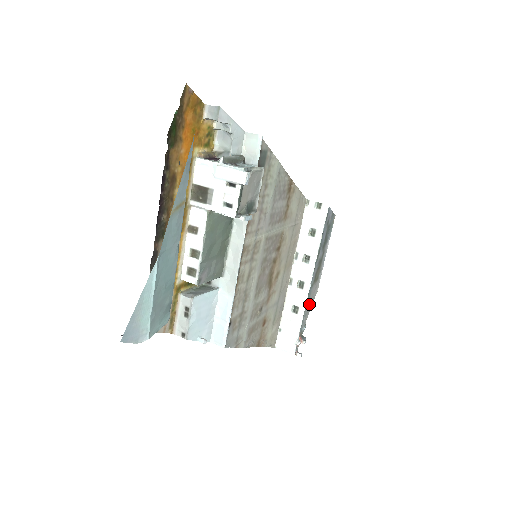
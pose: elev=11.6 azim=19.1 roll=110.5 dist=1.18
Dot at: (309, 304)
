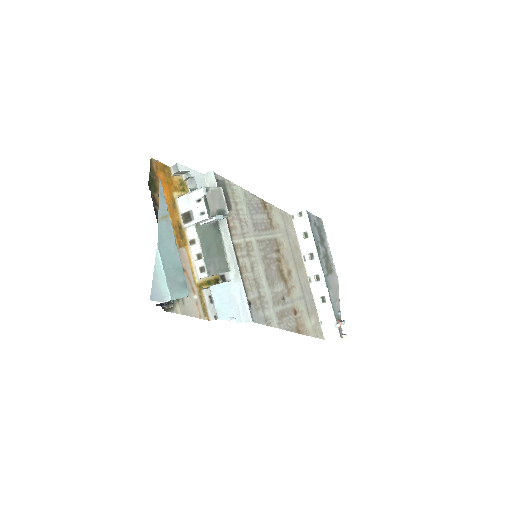
Dot at: (334, 292)
